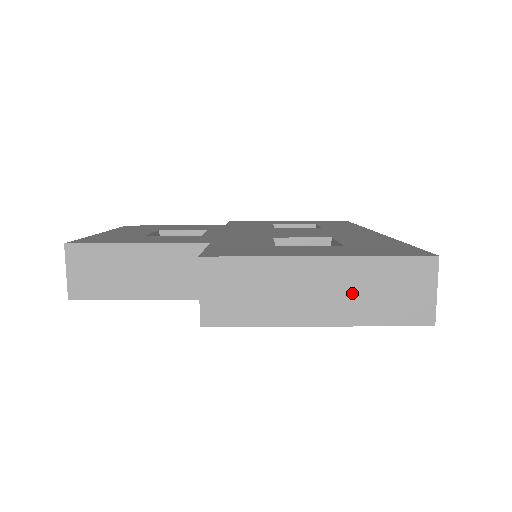
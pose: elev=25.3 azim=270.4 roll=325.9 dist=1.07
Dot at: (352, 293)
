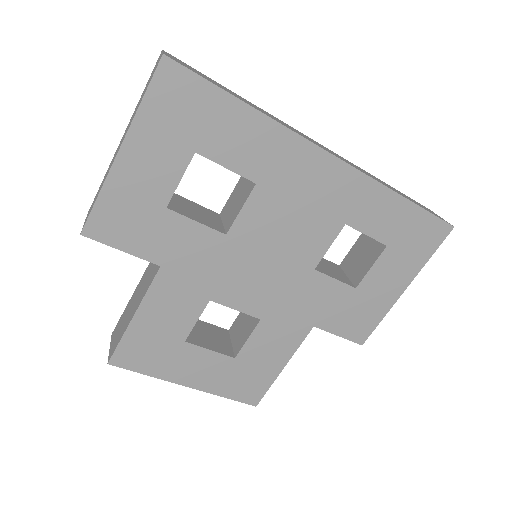
Dot at: occluded
